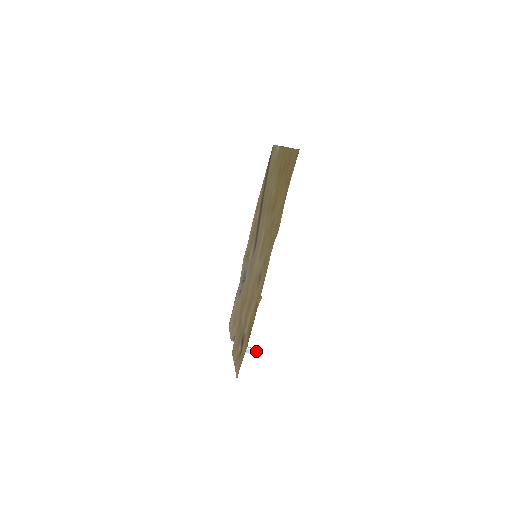
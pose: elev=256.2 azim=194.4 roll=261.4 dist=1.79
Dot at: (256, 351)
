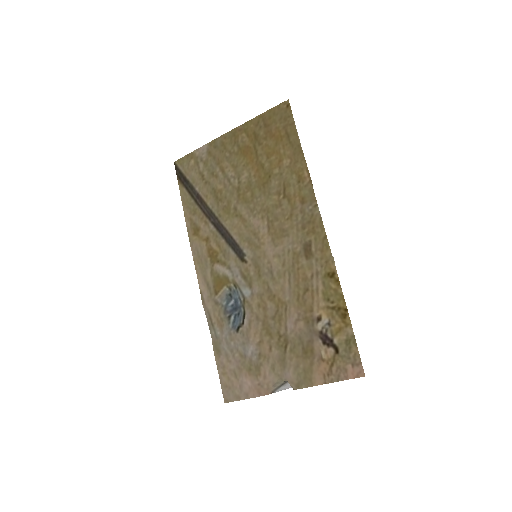
Dot at: occluded
